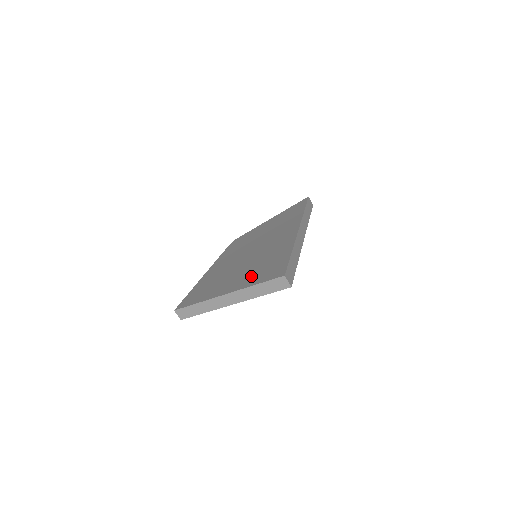
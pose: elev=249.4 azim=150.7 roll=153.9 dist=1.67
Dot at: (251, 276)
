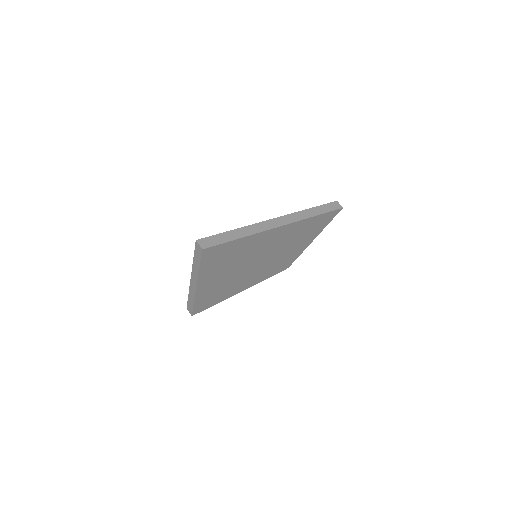
Dot at: occluded
